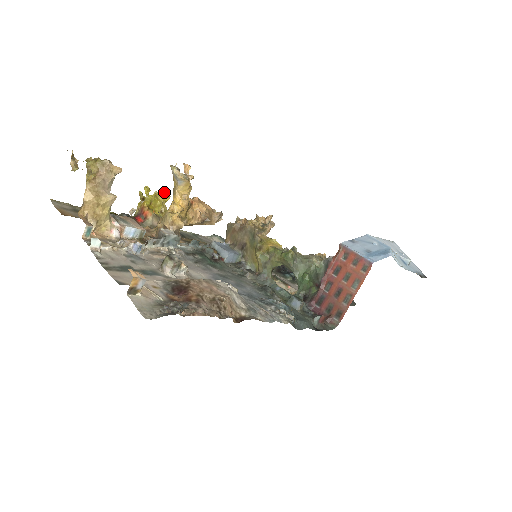
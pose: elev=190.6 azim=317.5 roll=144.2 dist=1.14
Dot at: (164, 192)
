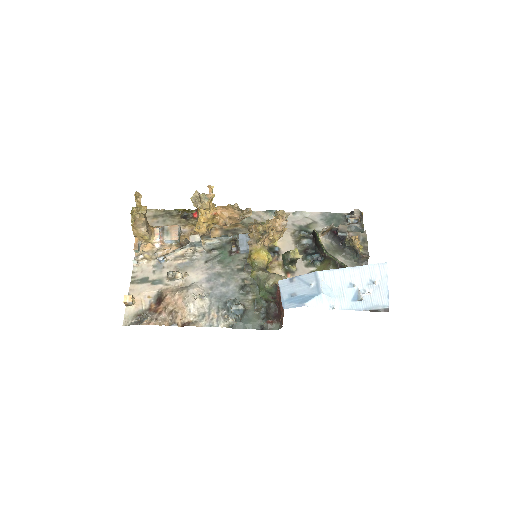
Dot at: occluded
